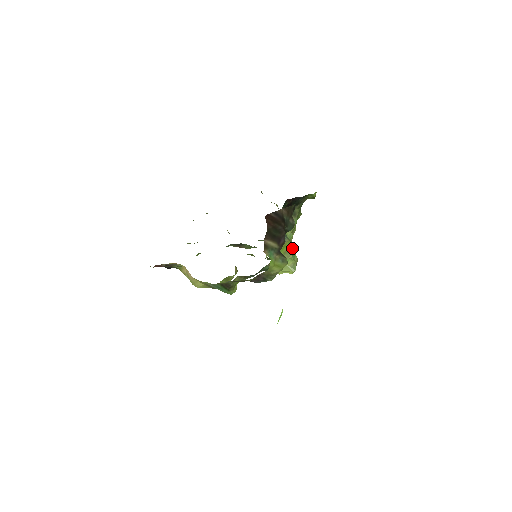
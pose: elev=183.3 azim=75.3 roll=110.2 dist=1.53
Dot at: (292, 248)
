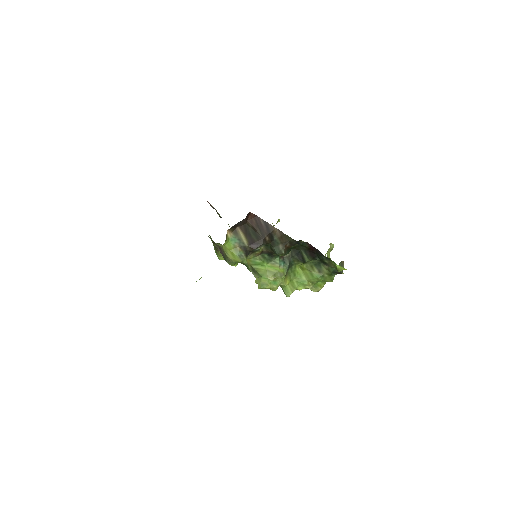
Dot at: (281, 277)
